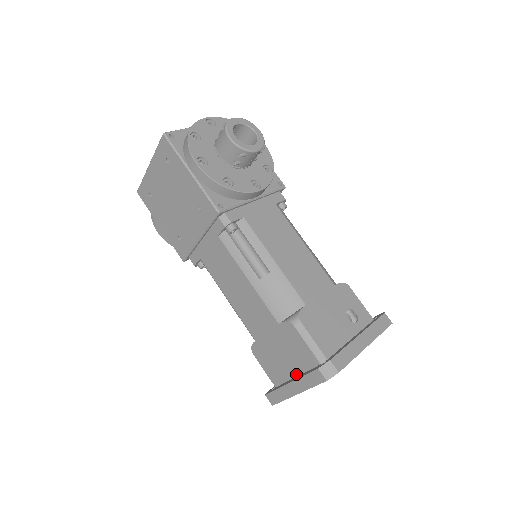
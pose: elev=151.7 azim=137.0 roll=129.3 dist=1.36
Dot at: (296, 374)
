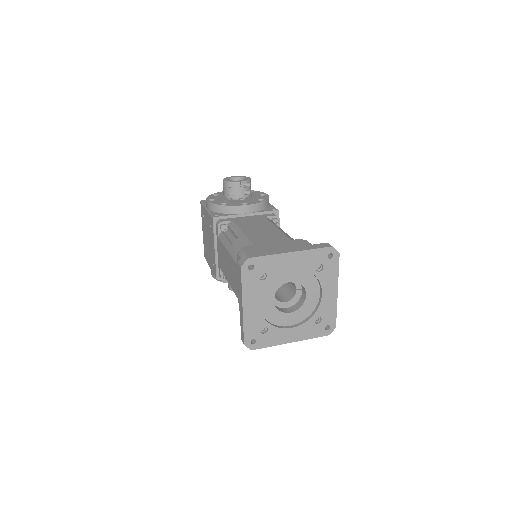
Dot at: occluded
